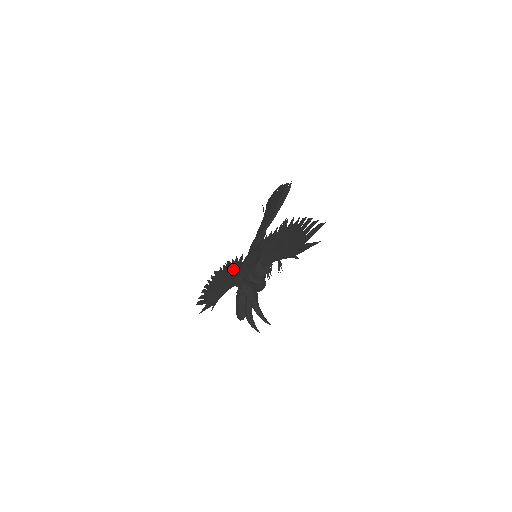
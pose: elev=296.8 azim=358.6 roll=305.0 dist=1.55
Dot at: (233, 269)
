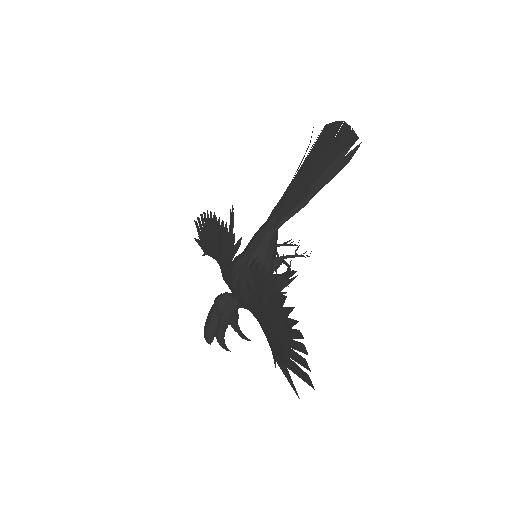
Dot at: (226, 248)
